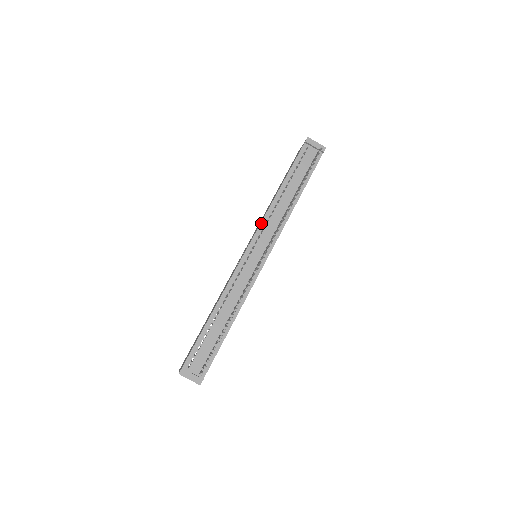
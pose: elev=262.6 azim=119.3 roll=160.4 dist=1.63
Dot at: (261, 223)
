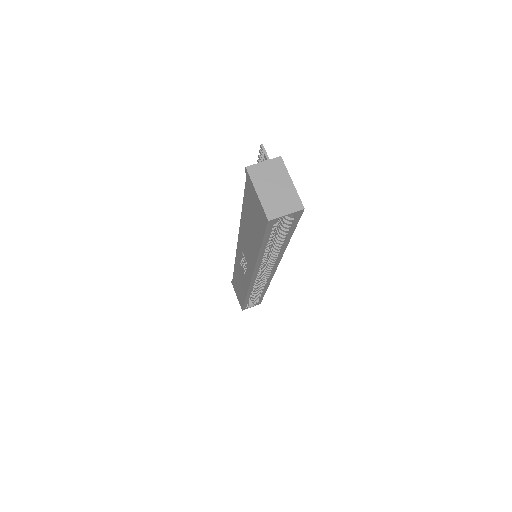
Dot at: (236, 256)
